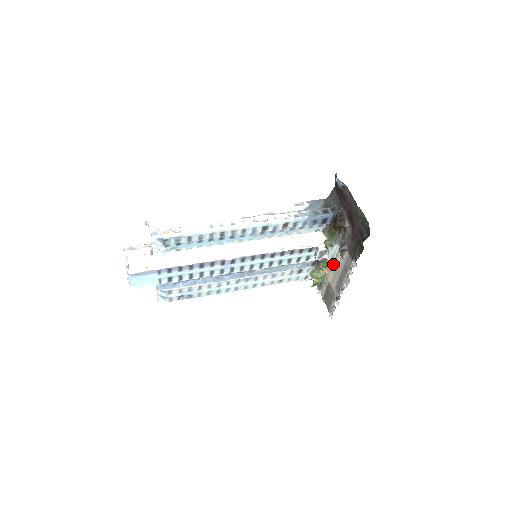
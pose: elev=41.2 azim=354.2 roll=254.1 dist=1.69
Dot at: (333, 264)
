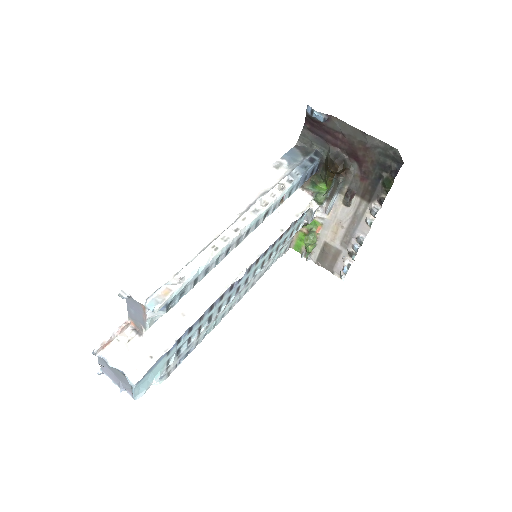
Dot at: (330, 219)
